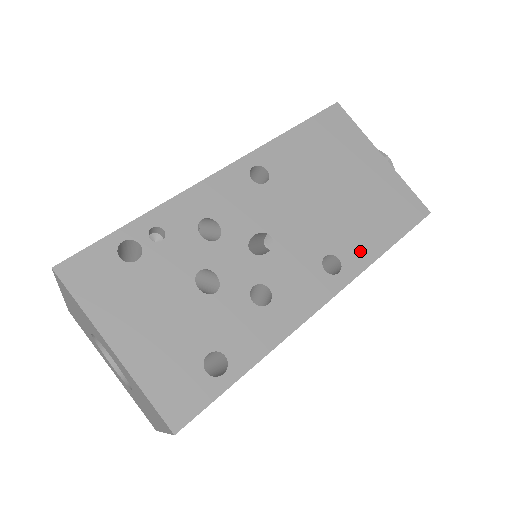
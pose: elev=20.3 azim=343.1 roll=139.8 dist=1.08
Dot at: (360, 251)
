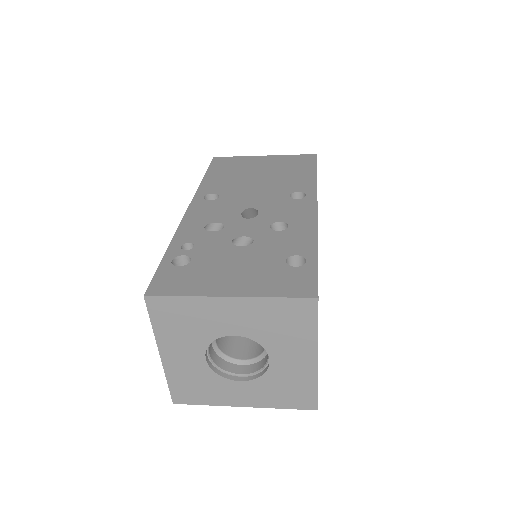
Dot at: (304, 184)
